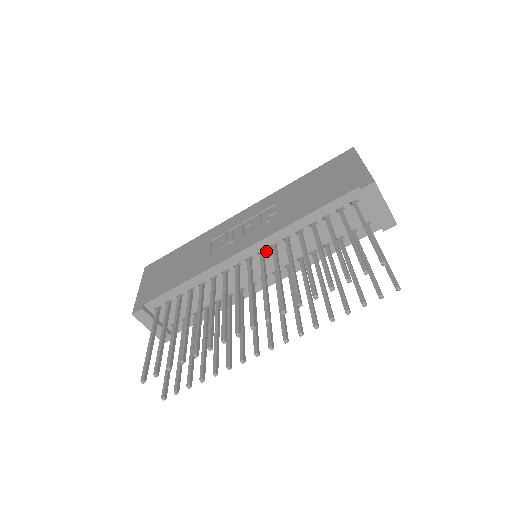
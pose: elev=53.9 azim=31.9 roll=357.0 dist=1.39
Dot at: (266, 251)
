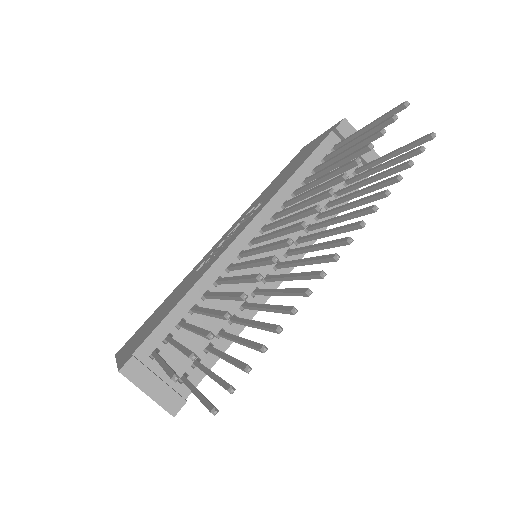
Dot at: occluded
